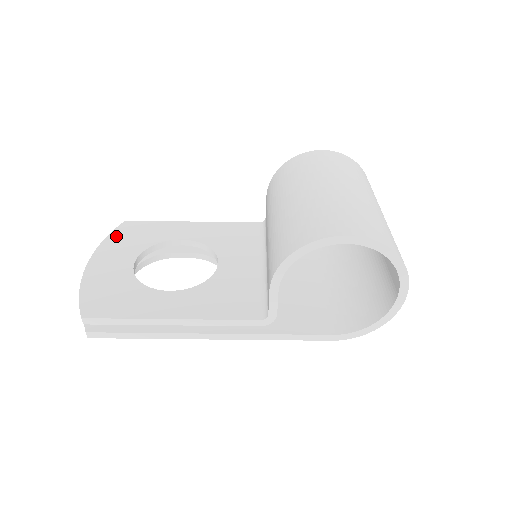
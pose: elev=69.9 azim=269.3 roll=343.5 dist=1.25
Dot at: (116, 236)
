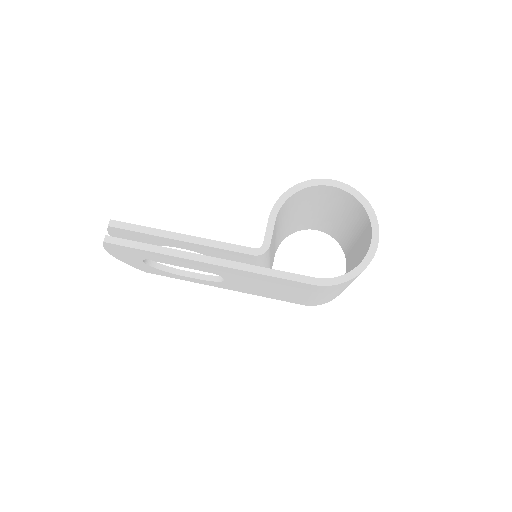
Dot at: occluded
